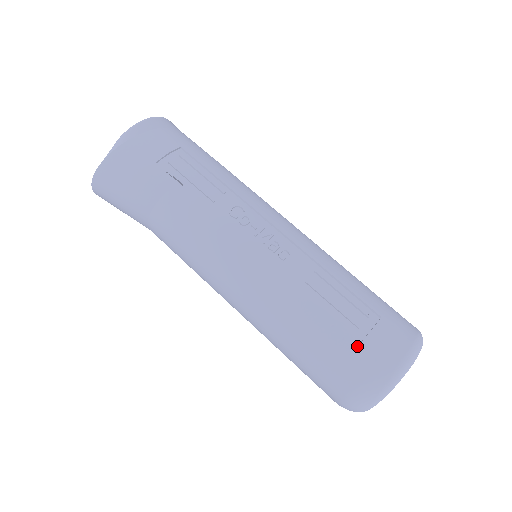
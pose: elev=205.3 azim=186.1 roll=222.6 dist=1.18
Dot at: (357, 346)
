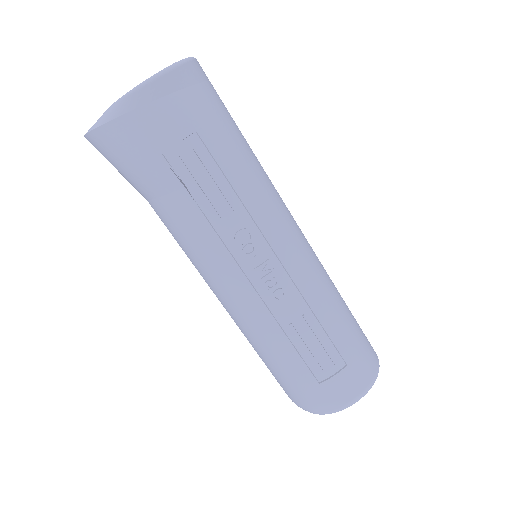
Dot at: (315, 385)
